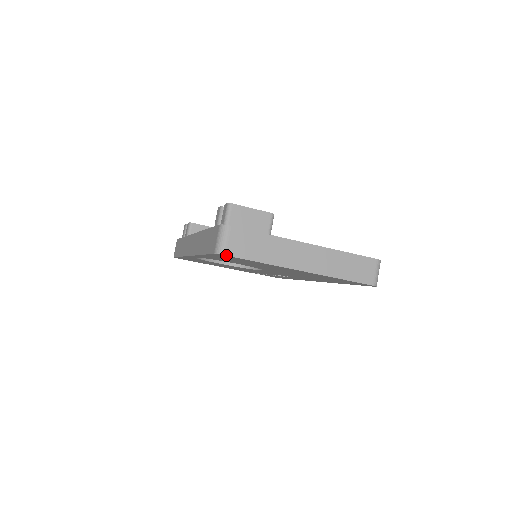
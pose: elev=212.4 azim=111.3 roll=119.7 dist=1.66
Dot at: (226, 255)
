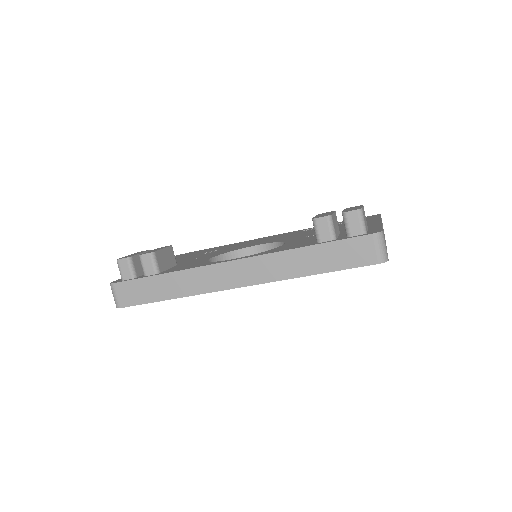
Dot at: (388, 260)
